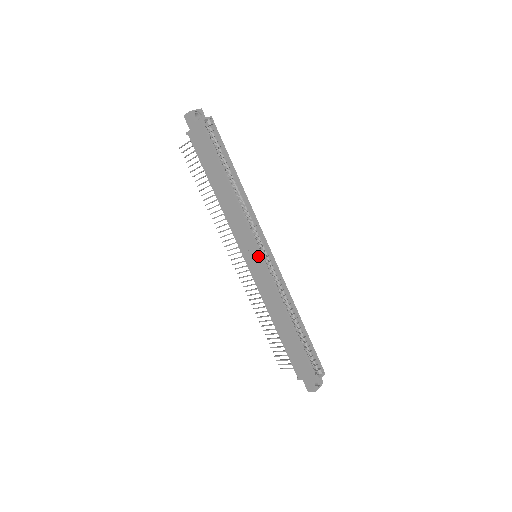
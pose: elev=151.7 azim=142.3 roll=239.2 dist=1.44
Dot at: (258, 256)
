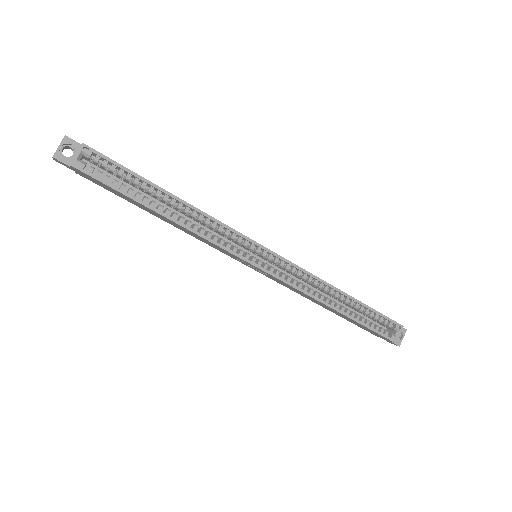
Dot at: (255, 267)
